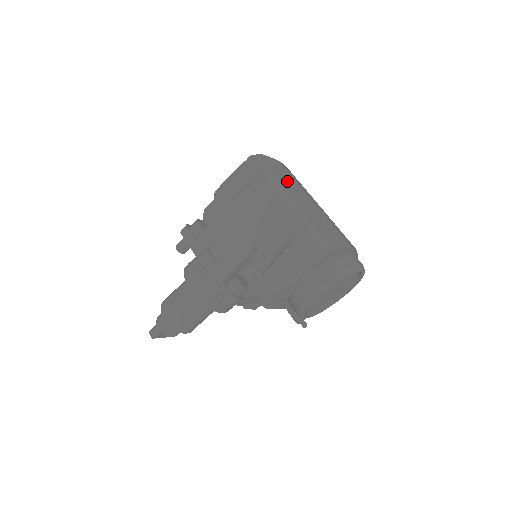
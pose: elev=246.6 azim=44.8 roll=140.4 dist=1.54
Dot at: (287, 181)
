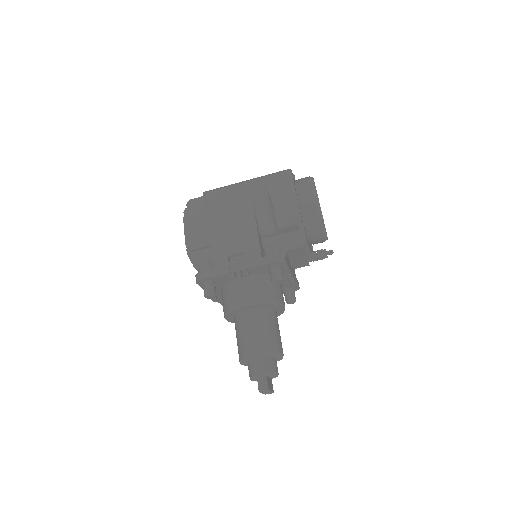
Dot at: occluded
